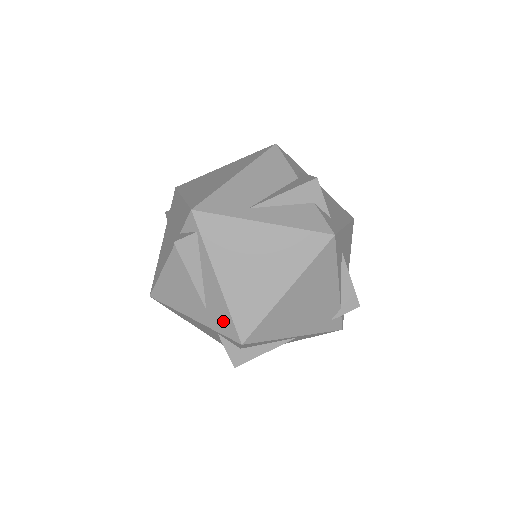
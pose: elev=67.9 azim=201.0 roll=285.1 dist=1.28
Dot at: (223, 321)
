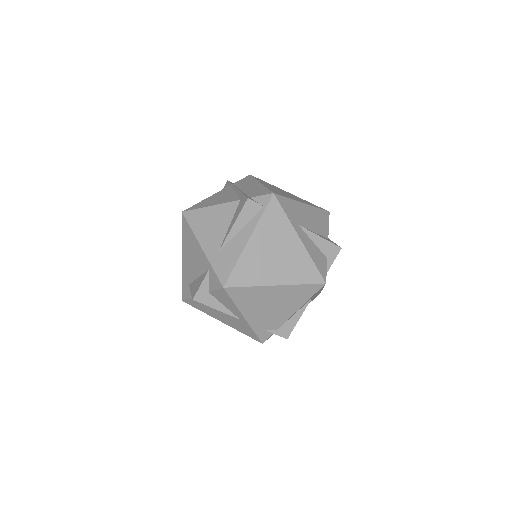
Dot at: (225, 265)
